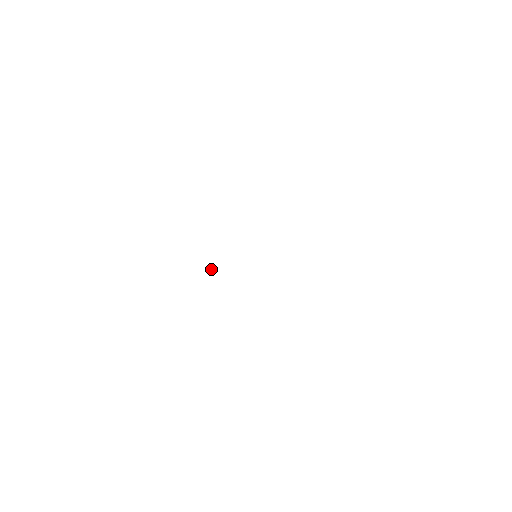
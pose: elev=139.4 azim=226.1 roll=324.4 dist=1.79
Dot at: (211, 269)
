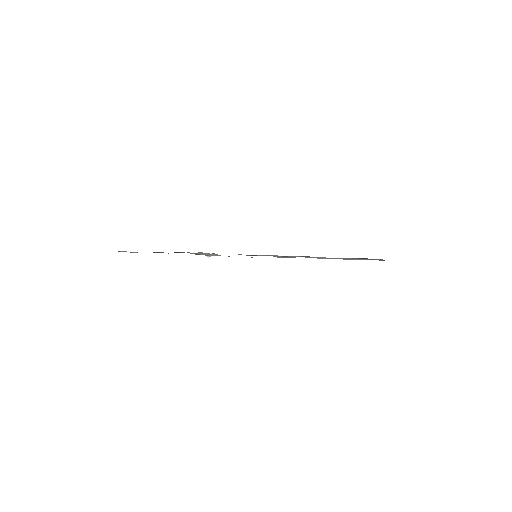
Dot at: occluded
